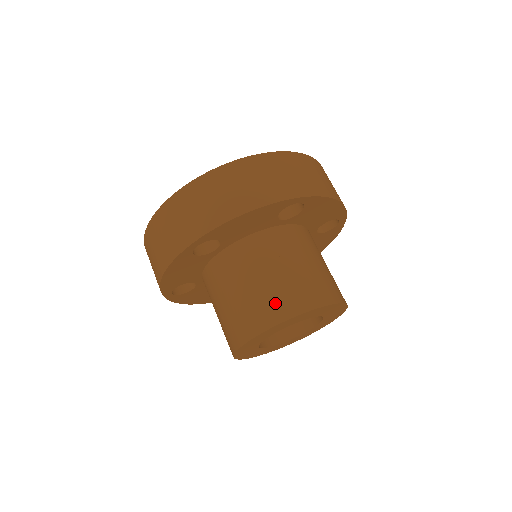
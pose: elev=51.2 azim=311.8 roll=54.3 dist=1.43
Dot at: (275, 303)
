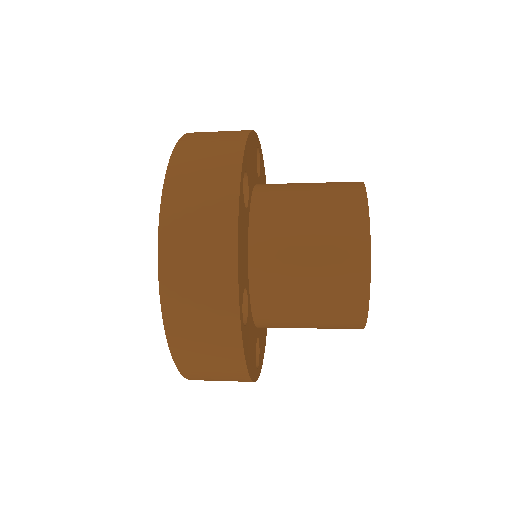
Dot at: (345, 256)
